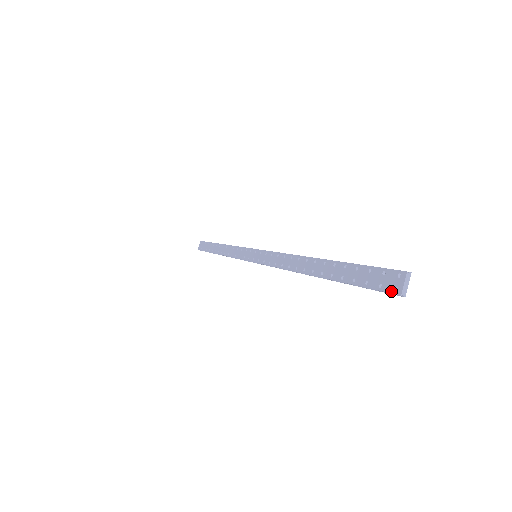
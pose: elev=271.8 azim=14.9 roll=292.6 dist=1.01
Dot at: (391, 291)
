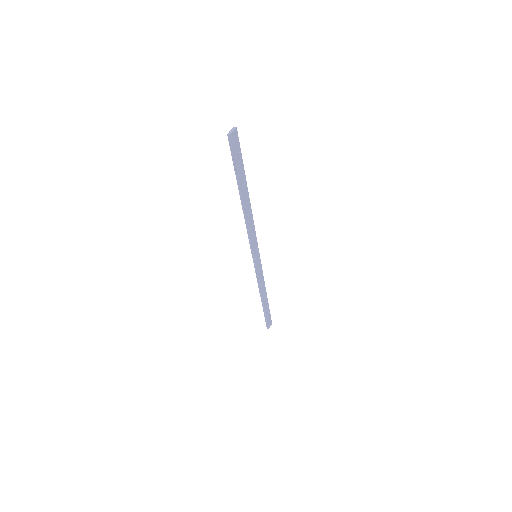
Dot at: (229, 140)
